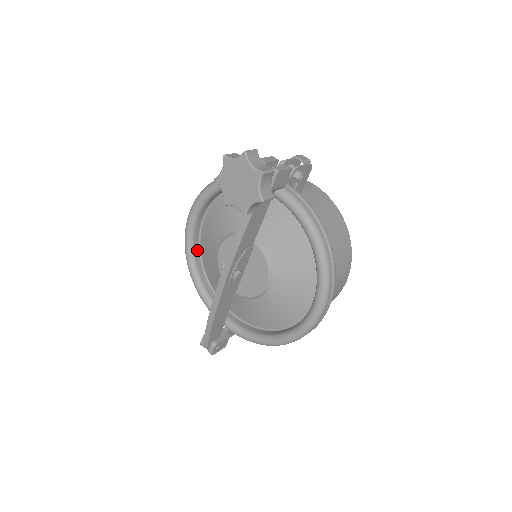
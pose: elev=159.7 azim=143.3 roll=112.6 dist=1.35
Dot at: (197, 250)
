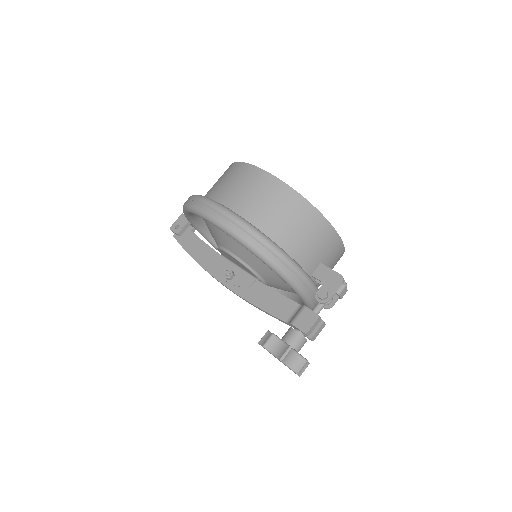
Dot at: occluded
